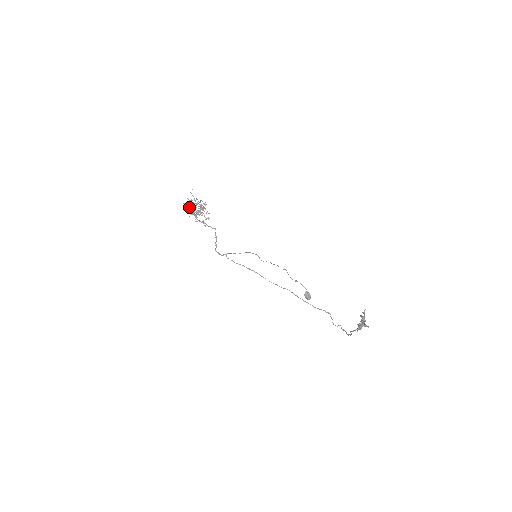
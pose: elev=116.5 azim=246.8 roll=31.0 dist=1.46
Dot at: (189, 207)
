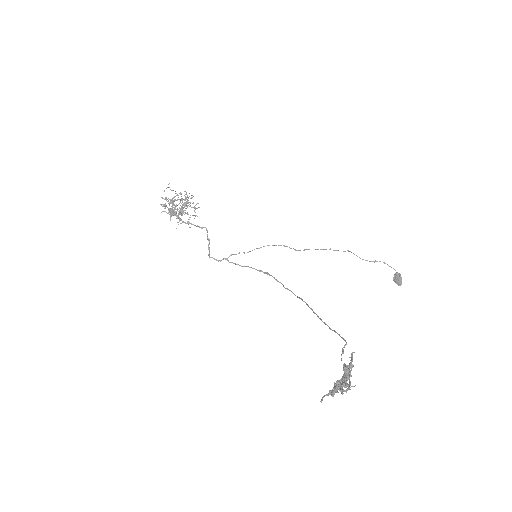
Dot at: (168, 208)
